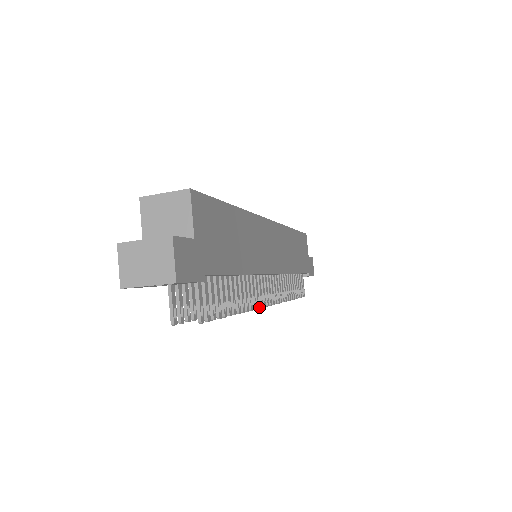
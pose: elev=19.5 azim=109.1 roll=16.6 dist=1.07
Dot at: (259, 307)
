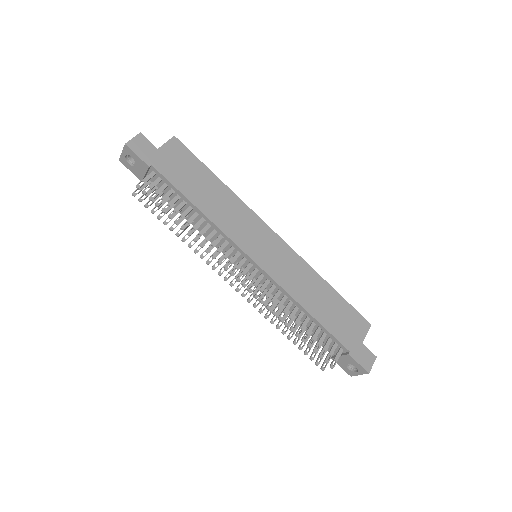
Dot at: (215, 258)
